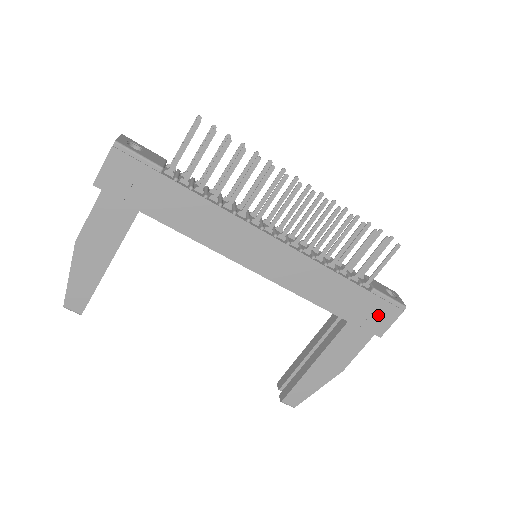
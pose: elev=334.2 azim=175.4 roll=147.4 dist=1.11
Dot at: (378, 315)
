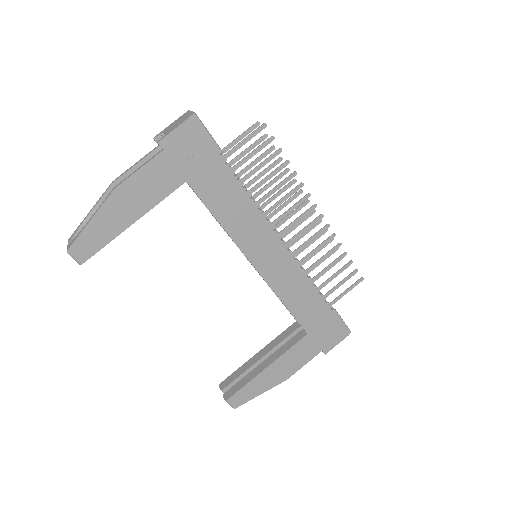
Dot at: (330, 334)
